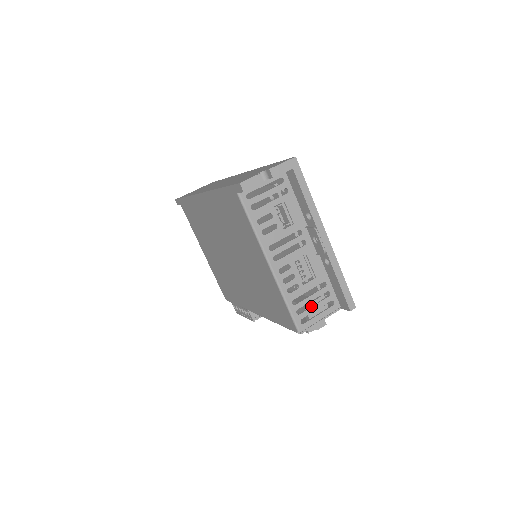
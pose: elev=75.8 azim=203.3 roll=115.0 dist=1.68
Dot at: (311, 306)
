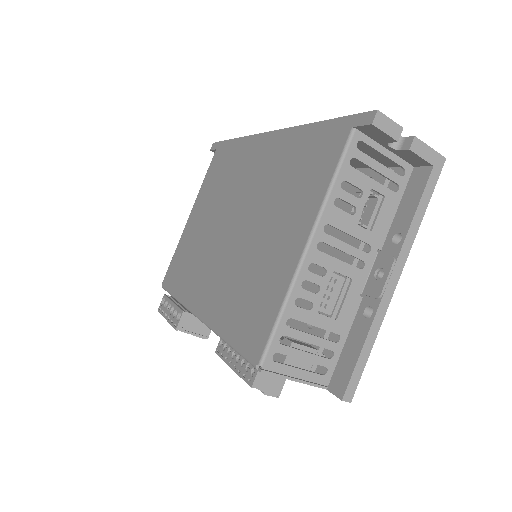
Dot at: (301, 349)
